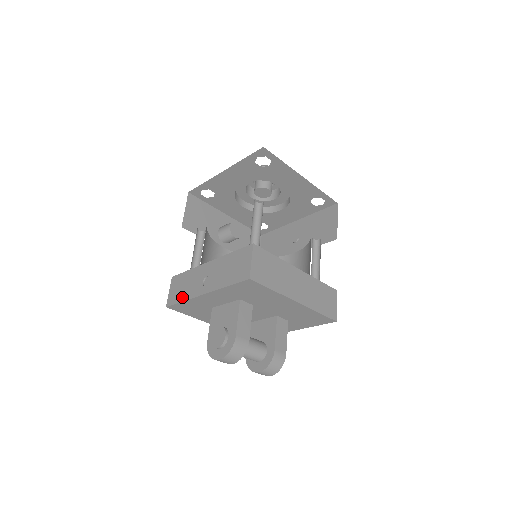
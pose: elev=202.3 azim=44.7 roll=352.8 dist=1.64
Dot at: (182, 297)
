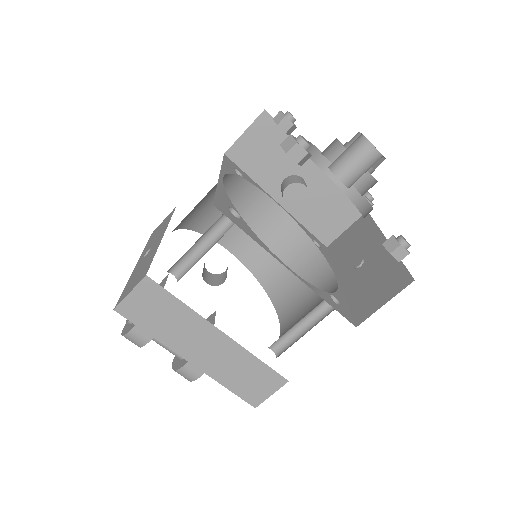
Dot at: (149, 242)
